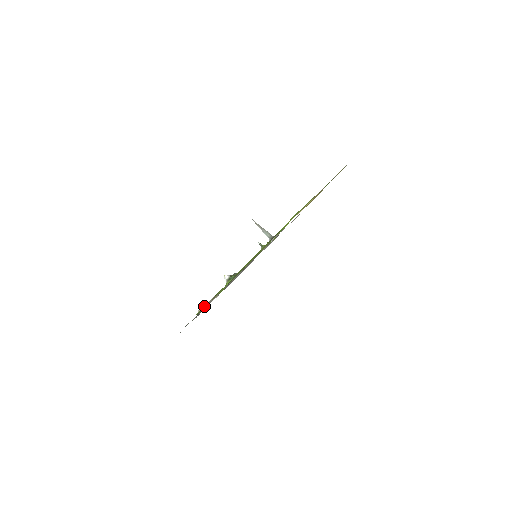
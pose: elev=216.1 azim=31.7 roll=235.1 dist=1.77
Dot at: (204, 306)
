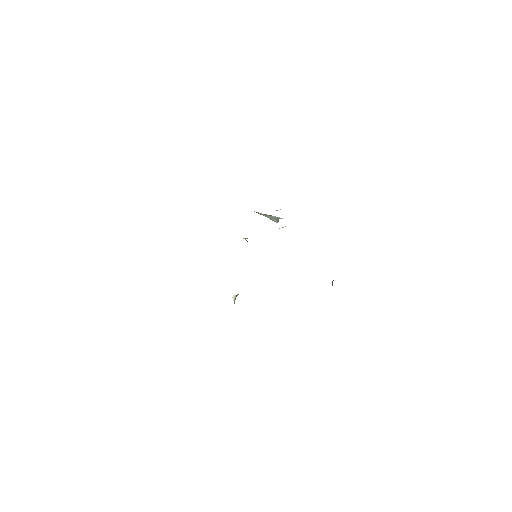
Dot at: occluded
